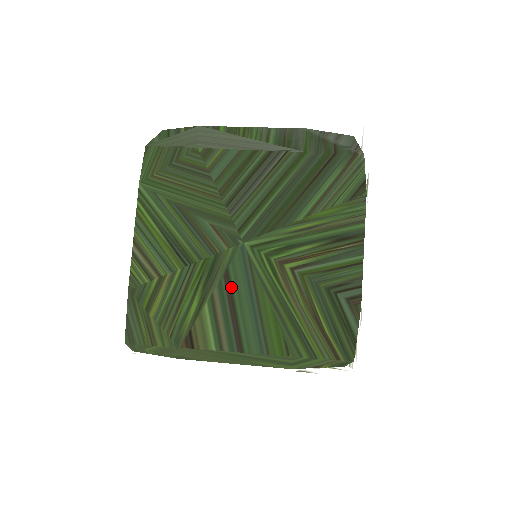
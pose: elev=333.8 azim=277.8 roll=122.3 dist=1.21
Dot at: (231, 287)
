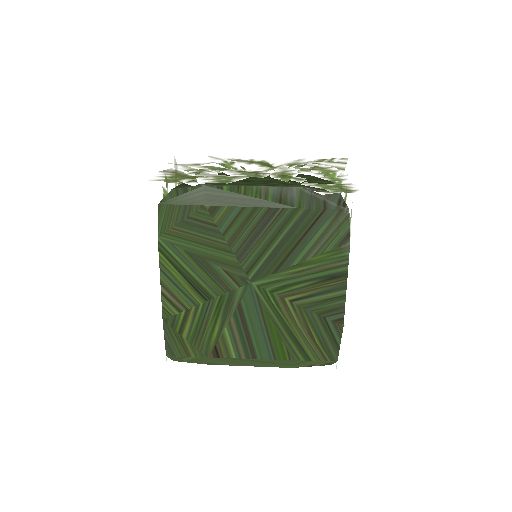
Dot at: (244, 315)
